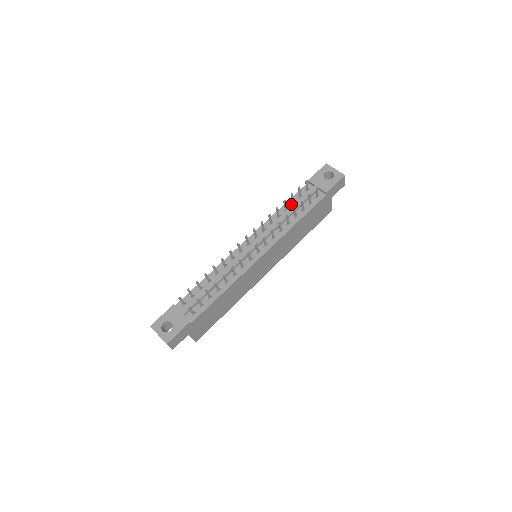
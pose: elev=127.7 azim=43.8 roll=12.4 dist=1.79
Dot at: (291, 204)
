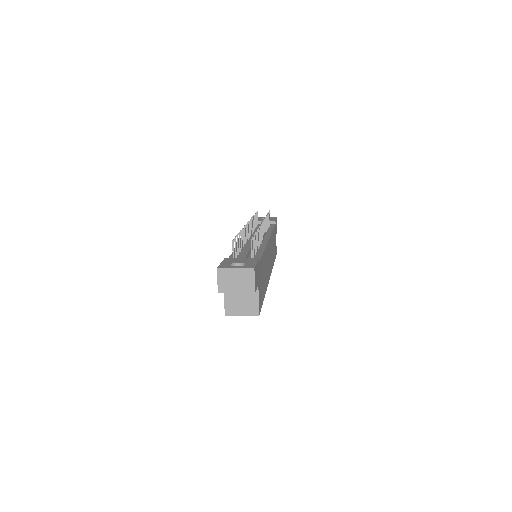
Dot at: (255, 228)
